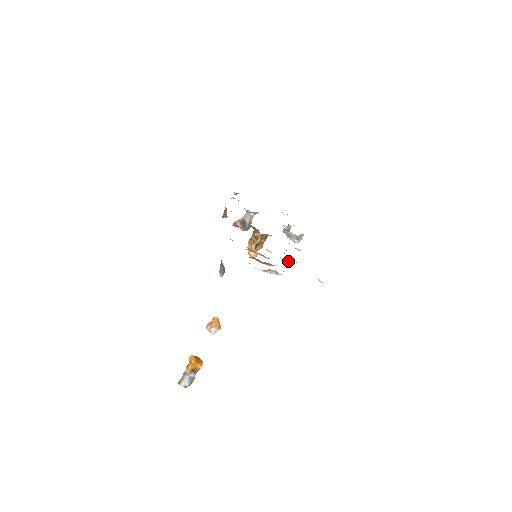
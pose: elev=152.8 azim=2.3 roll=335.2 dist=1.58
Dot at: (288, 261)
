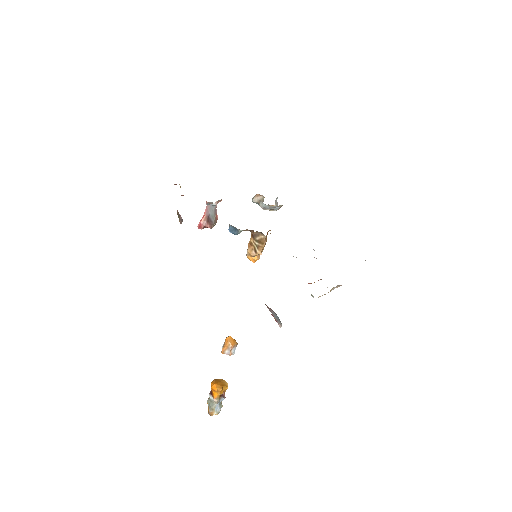
Dot at: occluded
